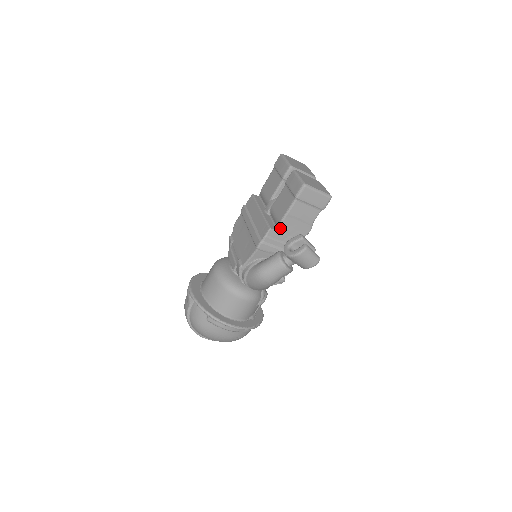
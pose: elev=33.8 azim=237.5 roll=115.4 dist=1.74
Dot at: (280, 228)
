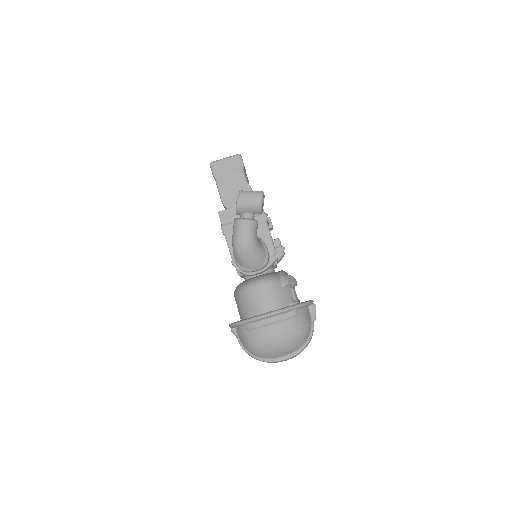
Dot at: (225, 206)
